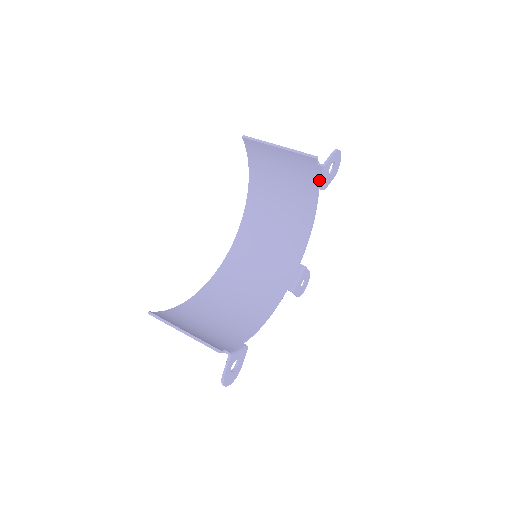
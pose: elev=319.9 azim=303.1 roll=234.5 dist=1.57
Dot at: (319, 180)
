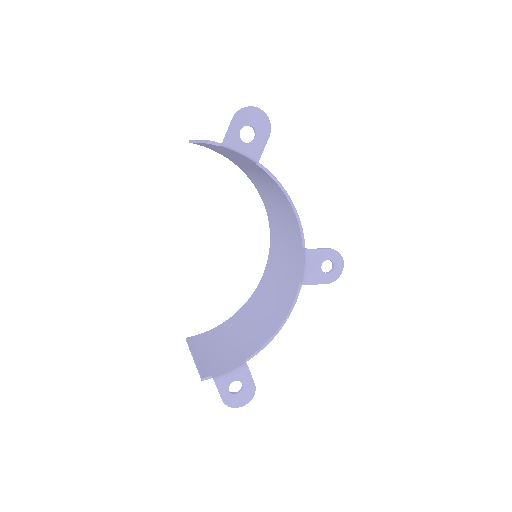
Dot at: (243, 156)
